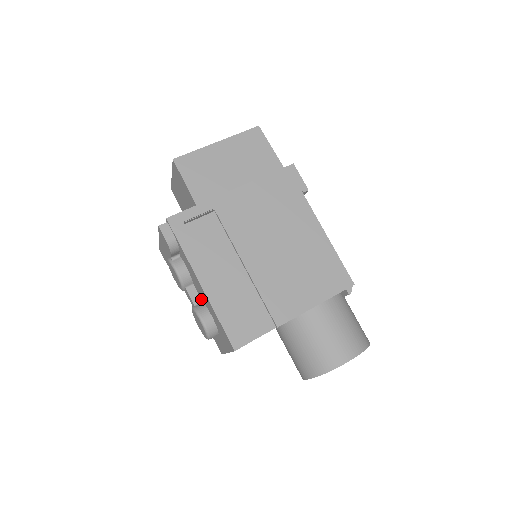
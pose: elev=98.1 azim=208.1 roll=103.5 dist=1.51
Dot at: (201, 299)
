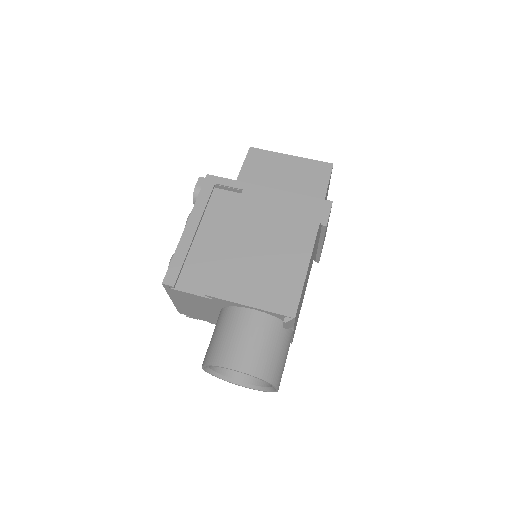
Dot at: occluded
